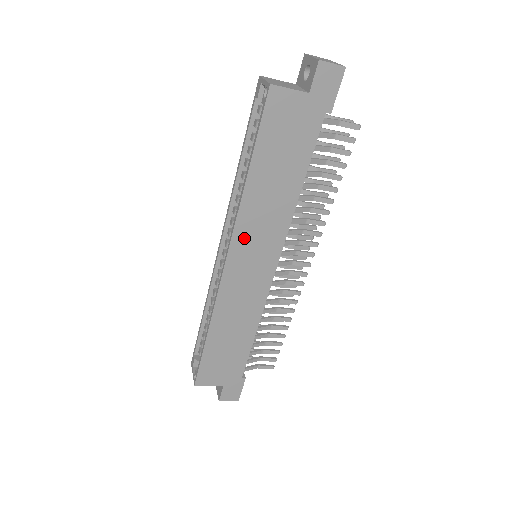
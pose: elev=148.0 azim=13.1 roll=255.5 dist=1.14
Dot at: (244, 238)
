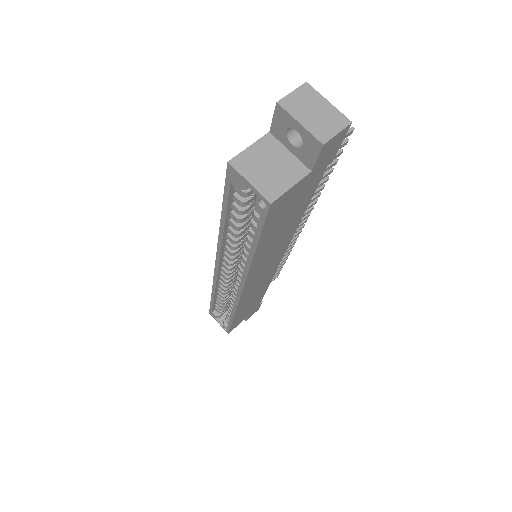
Dot at: (255, 275)
